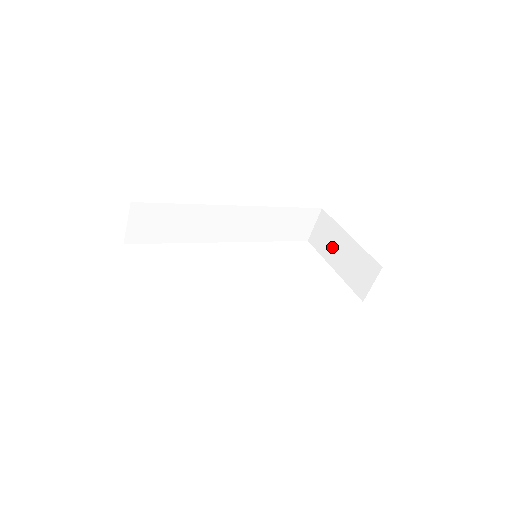
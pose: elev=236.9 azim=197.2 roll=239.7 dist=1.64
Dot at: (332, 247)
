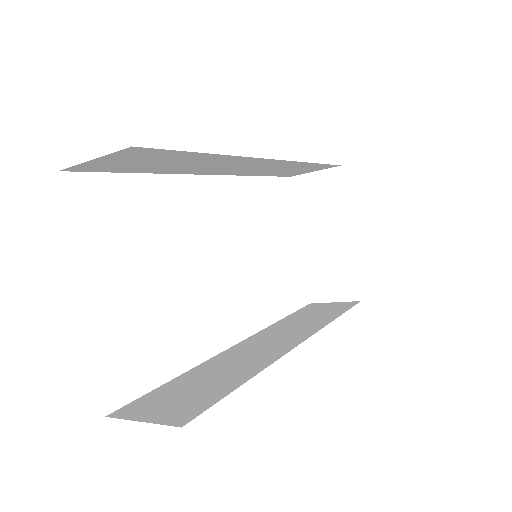
Dot at: (318, 220)
